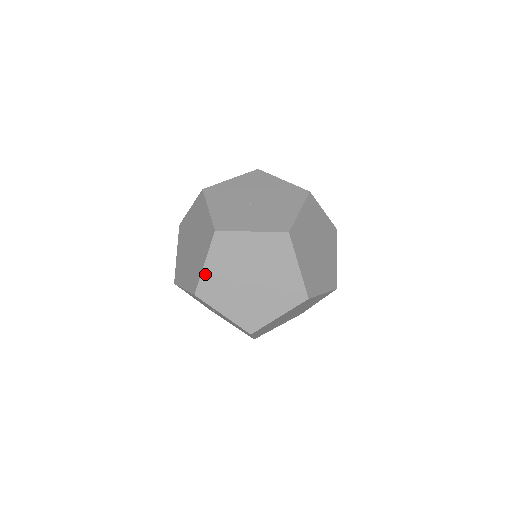
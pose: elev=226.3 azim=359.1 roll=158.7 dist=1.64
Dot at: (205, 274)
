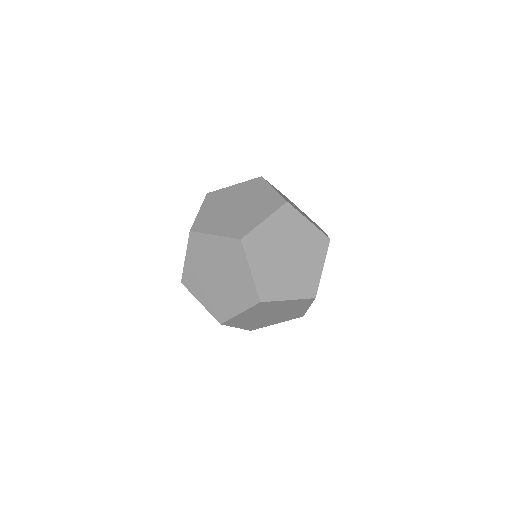
Dot at: (226, 189)
